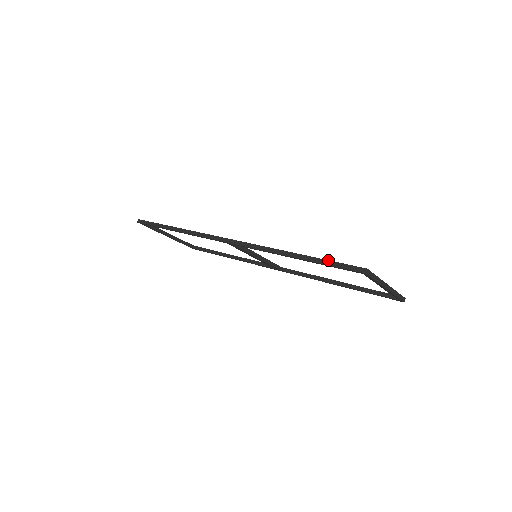
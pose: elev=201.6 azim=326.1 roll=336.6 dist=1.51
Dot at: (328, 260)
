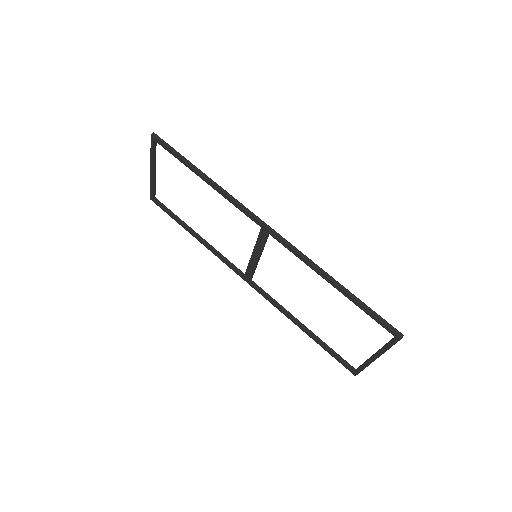
Dot at: occluded
